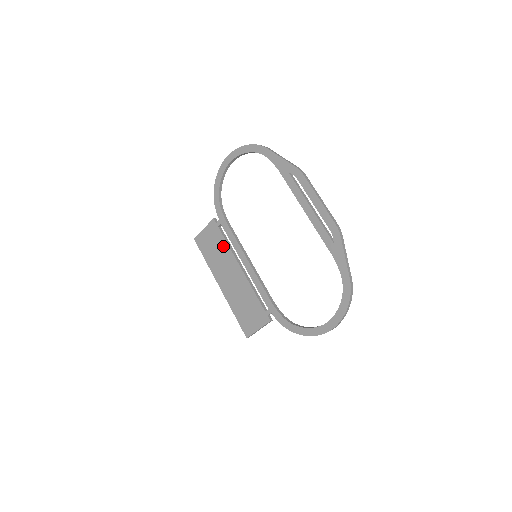
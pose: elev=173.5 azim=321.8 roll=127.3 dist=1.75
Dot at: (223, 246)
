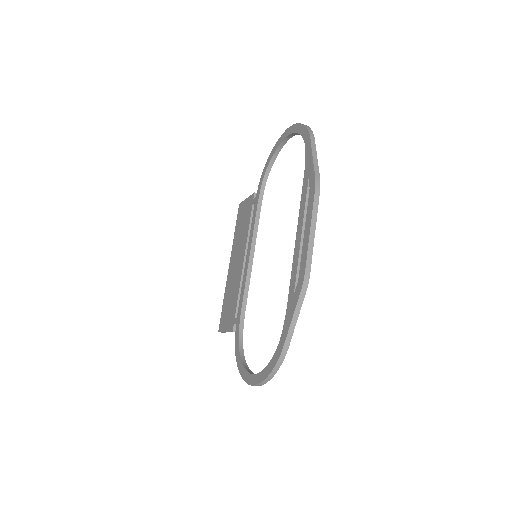
Dot at: (246, 227)
